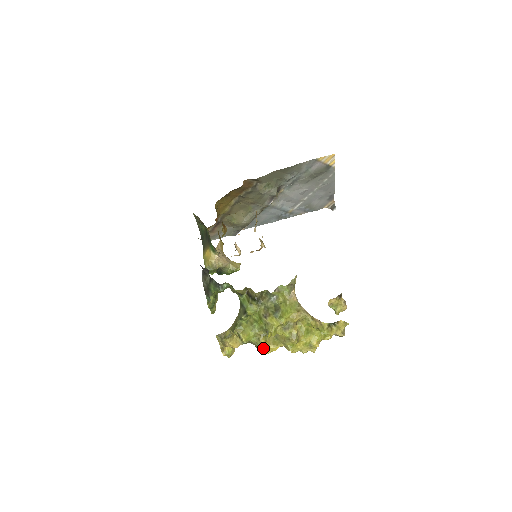
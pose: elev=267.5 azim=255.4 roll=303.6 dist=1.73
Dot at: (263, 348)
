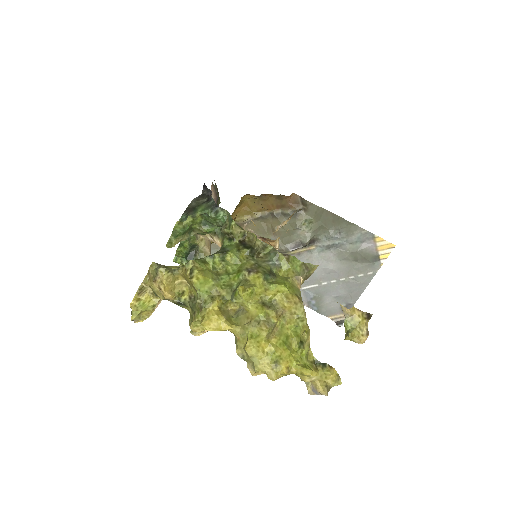
Dot at: (209, 313)
